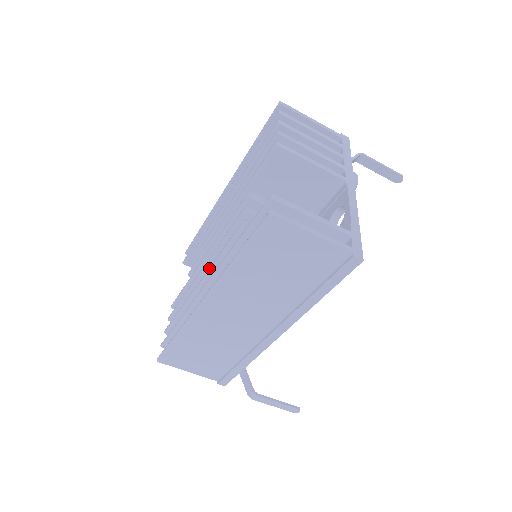
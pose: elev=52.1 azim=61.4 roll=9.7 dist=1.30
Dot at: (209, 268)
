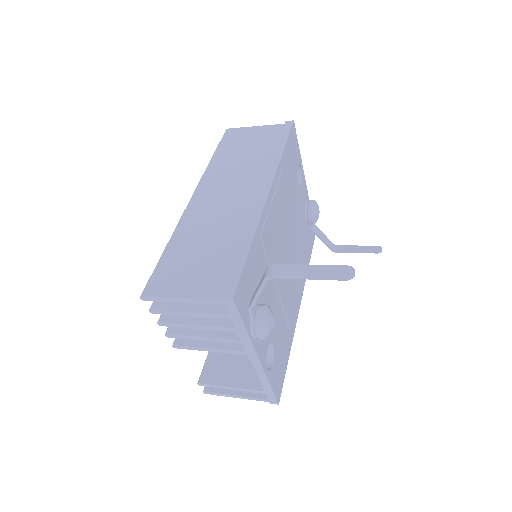
Dot at: occluded
